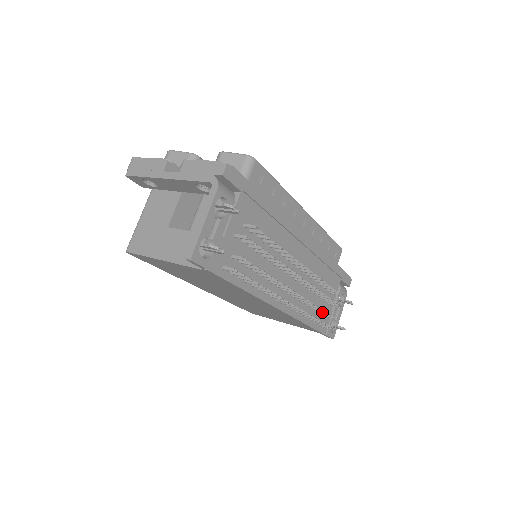
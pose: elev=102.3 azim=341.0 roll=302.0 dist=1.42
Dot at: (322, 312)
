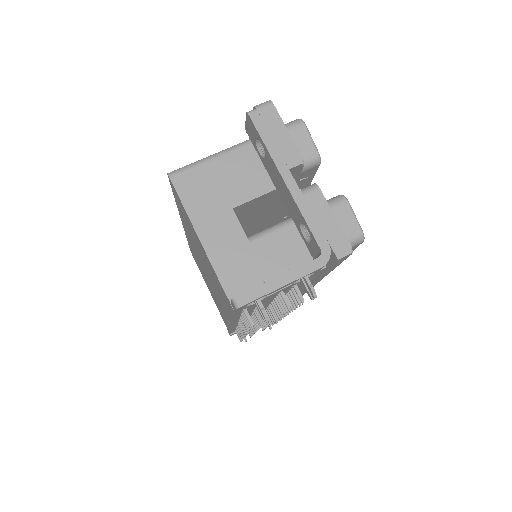
Dot at: occluded
